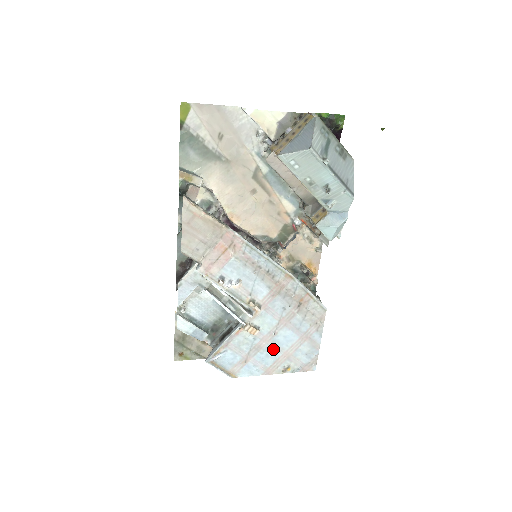
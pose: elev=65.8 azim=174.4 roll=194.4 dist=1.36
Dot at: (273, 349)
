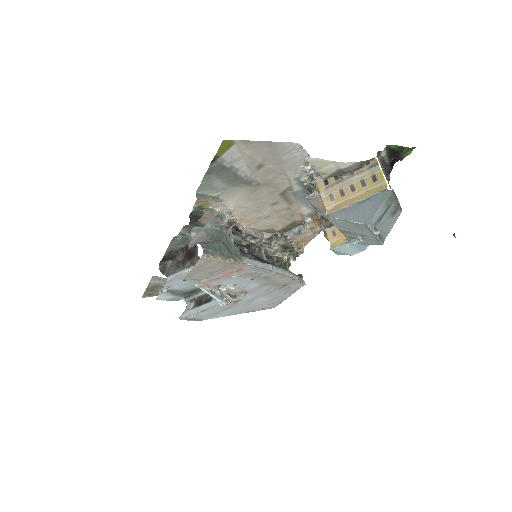
Dot at: (244, 306)
